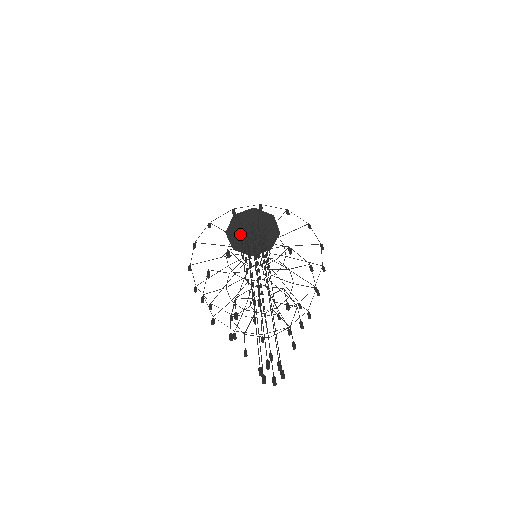
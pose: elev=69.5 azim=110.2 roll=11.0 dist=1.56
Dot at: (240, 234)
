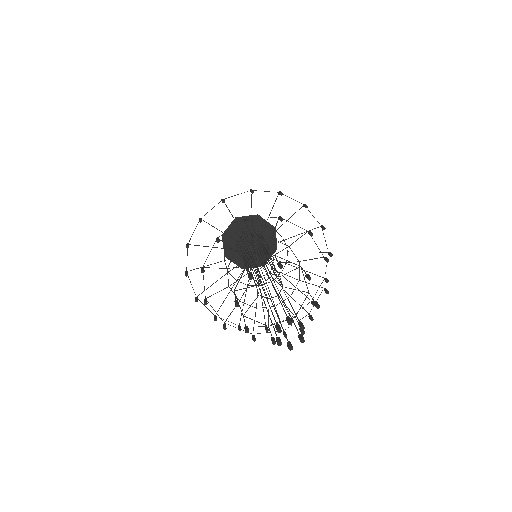
Dot at: occluded
